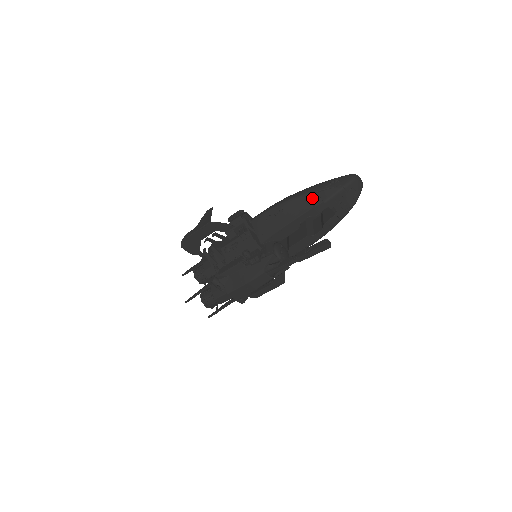
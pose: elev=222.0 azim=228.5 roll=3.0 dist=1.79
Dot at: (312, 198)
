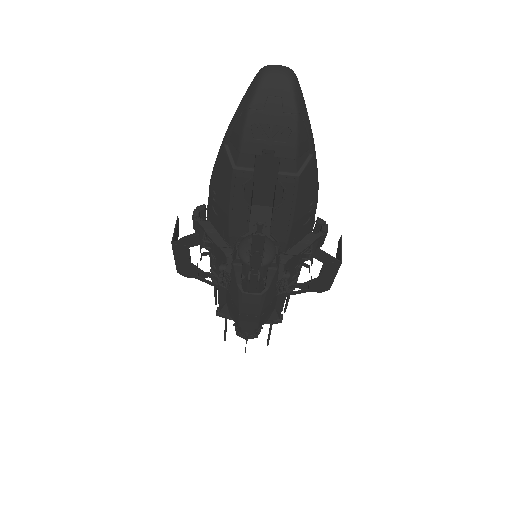
Dot at: (226, 154)
